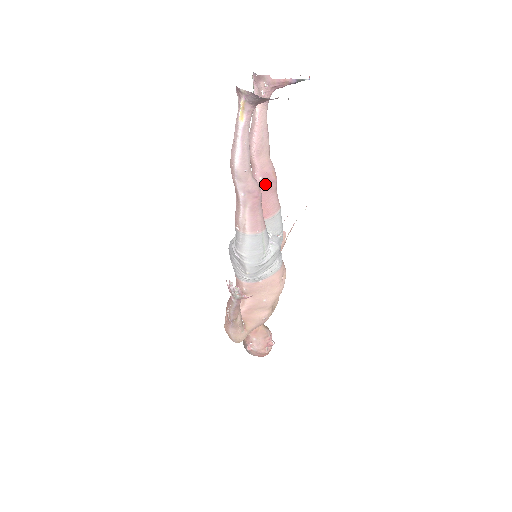
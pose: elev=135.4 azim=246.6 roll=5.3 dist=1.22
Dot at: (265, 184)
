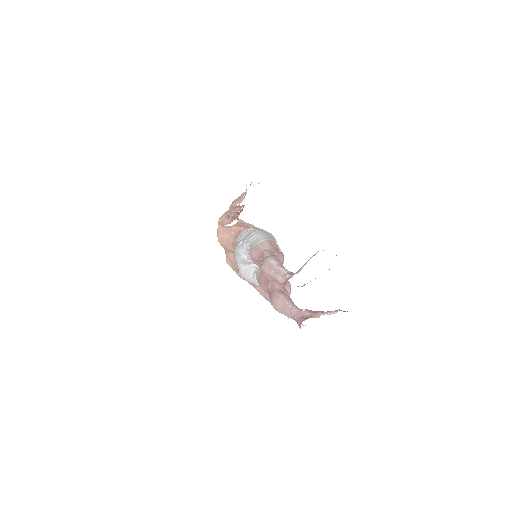
Dot at: occluded
